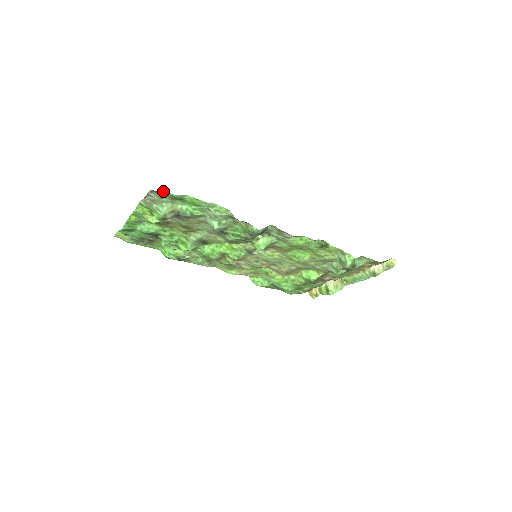
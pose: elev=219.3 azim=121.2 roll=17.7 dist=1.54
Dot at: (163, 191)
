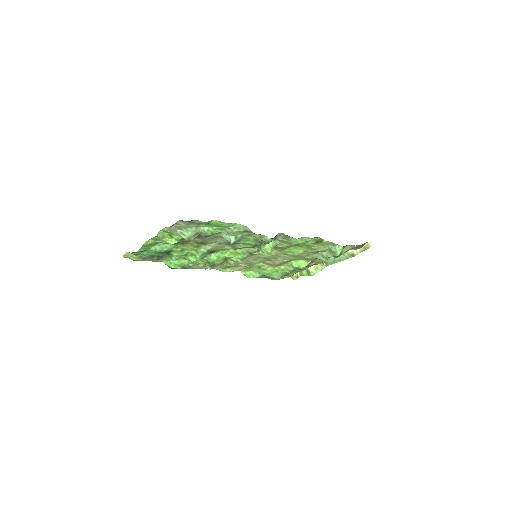
Dot at: (194, 220)
